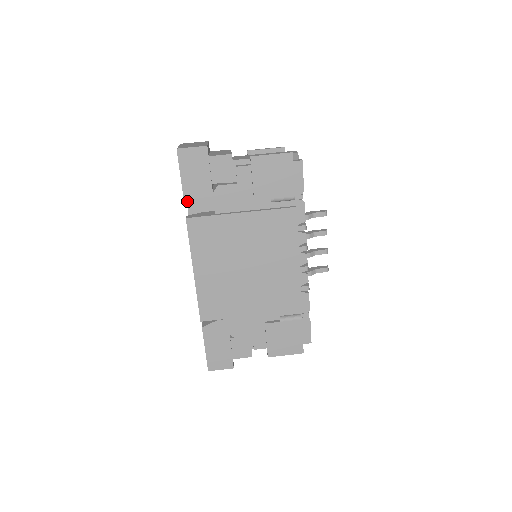
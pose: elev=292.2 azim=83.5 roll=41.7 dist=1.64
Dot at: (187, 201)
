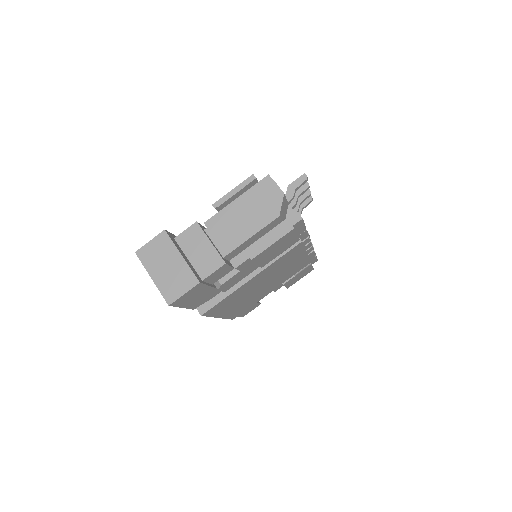
Dot at: (194, 307)
